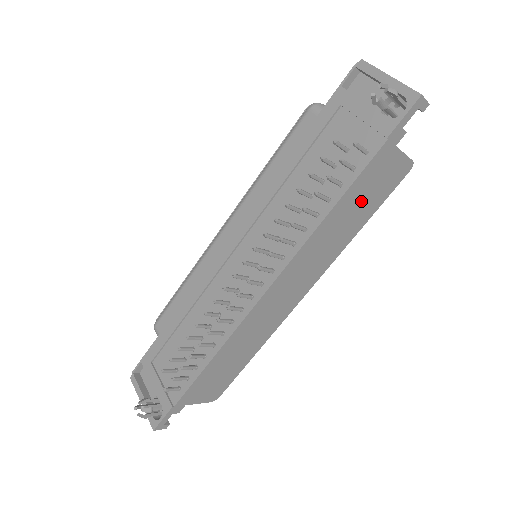
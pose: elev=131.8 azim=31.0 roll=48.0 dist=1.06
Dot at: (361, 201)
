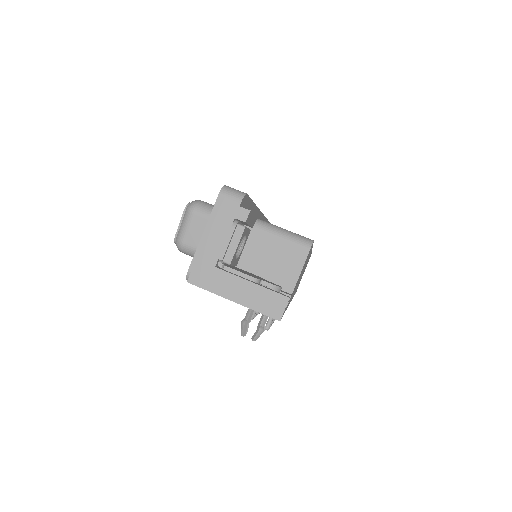
Dot at: occluded
